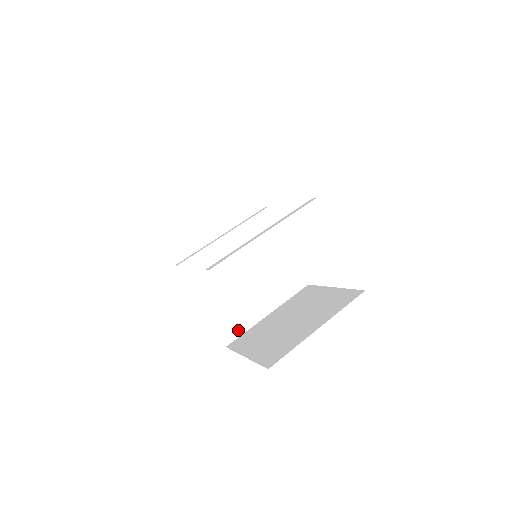
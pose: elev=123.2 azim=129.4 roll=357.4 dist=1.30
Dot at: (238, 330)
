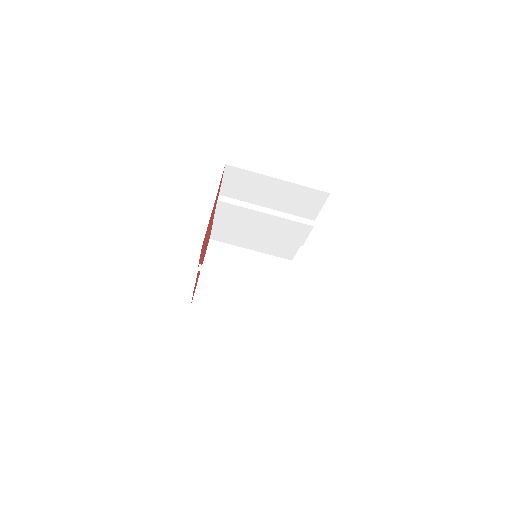
Dot at: (225, 240)
